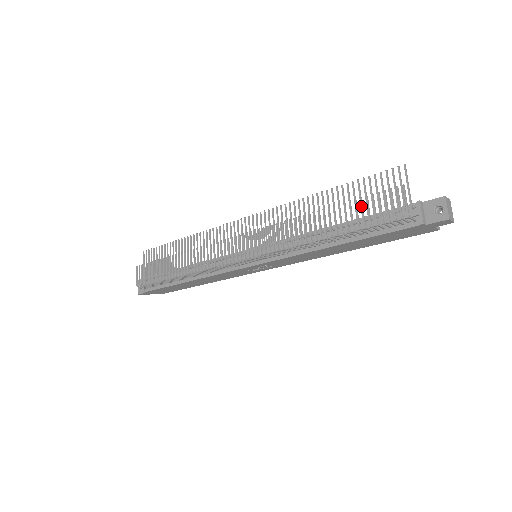
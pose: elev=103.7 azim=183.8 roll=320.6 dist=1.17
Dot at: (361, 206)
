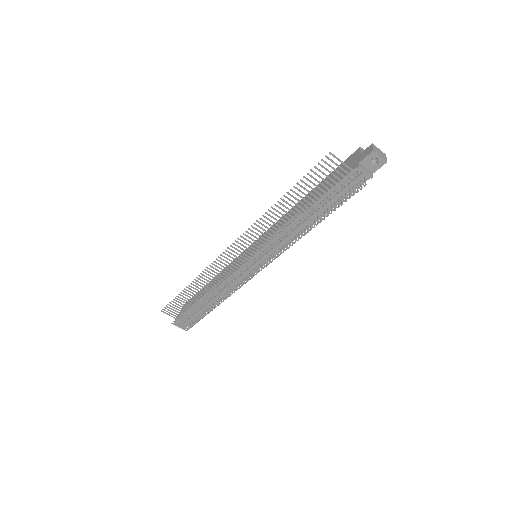
Dot at: (324, 199)
